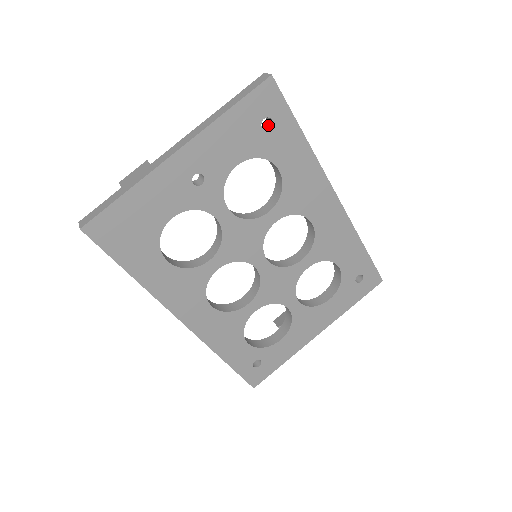
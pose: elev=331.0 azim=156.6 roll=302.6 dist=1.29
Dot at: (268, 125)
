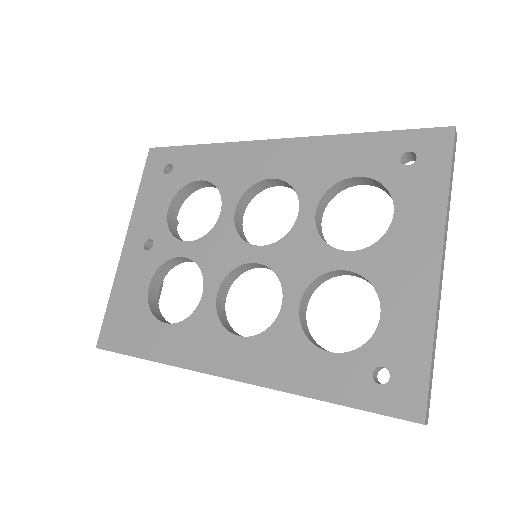
Dot at: occluded
